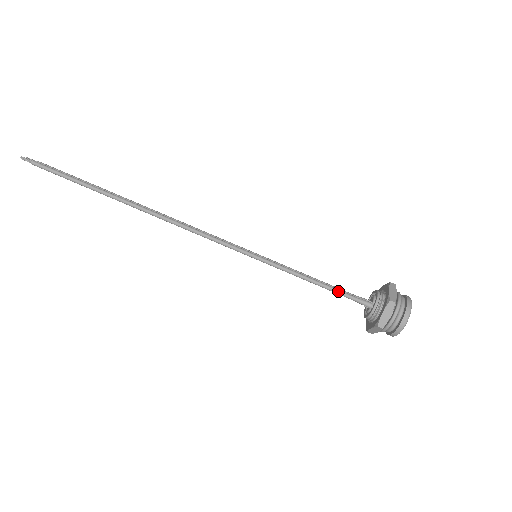
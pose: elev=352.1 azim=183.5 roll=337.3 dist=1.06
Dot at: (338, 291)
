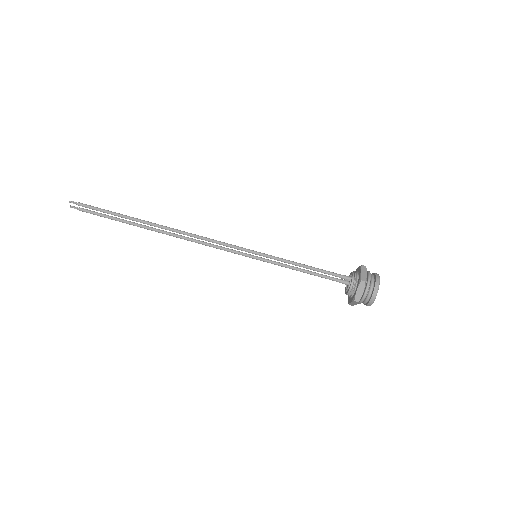
Dot at: (323, 270)
